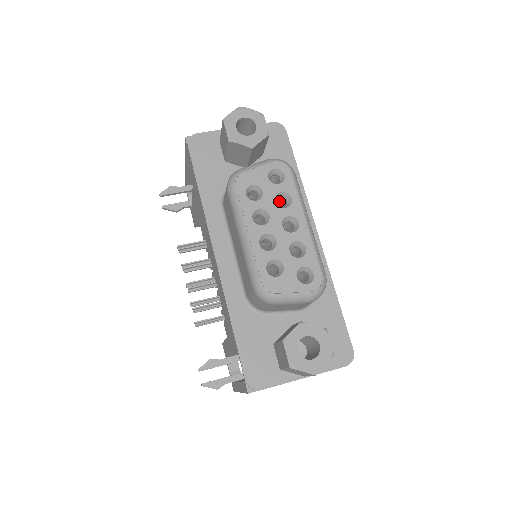
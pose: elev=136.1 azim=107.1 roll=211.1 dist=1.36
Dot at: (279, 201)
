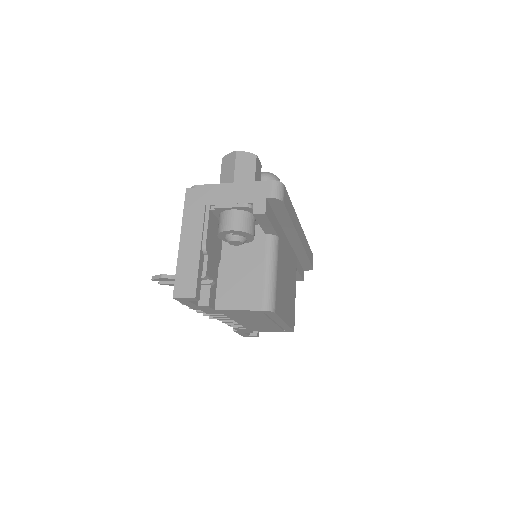
Dot at: occluded
